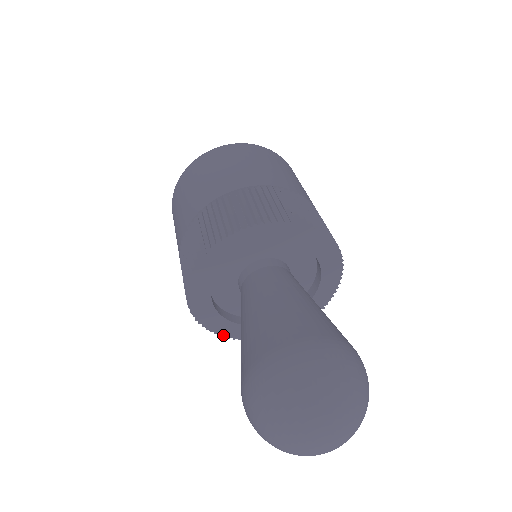
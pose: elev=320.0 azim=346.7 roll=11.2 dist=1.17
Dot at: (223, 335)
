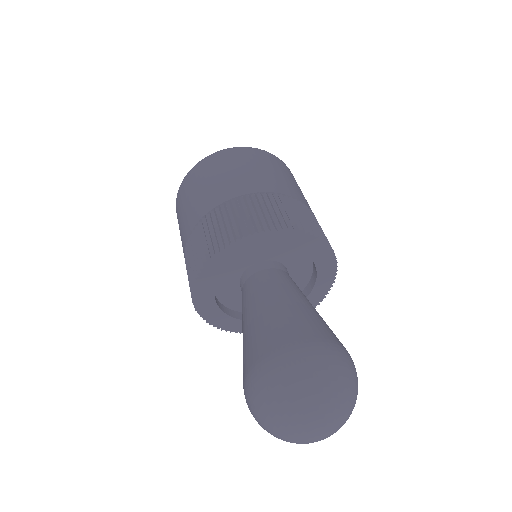
Dot at: (199, 311)
